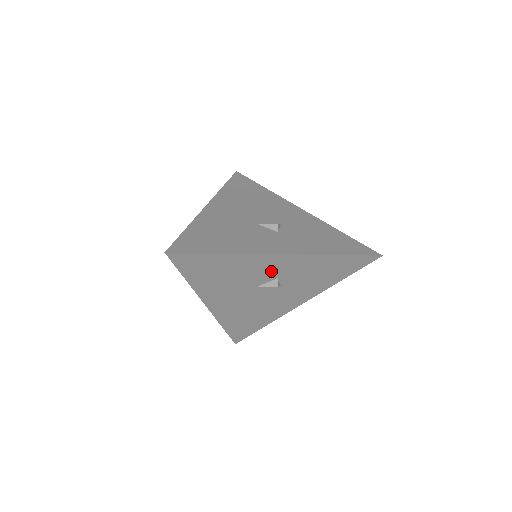
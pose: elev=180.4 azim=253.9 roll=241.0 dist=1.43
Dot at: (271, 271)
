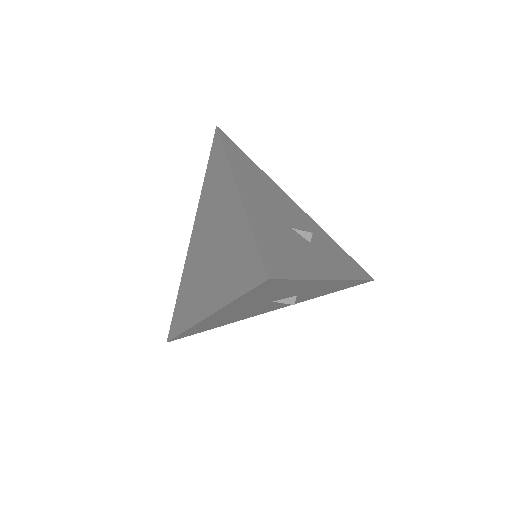
Dot at: (304, 291)
